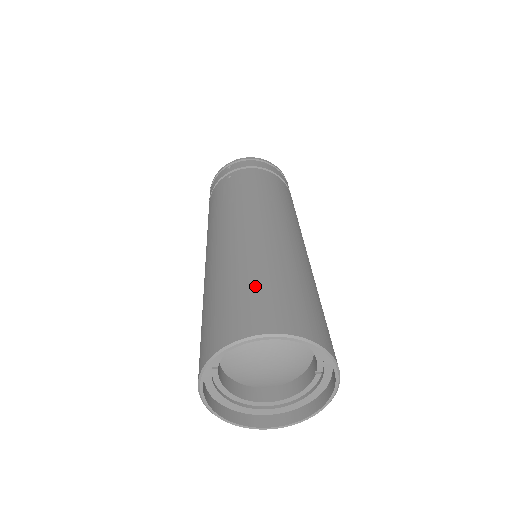
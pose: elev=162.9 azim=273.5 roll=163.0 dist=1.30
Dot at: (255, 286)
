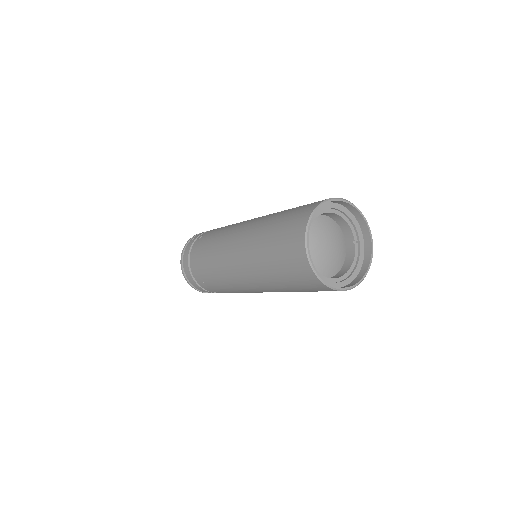
Dot at: (295, 208)
